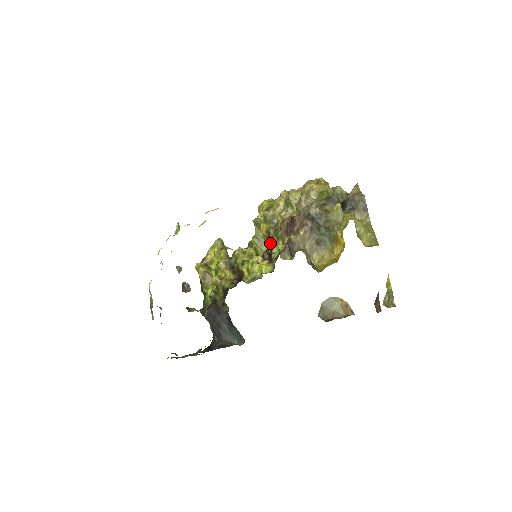
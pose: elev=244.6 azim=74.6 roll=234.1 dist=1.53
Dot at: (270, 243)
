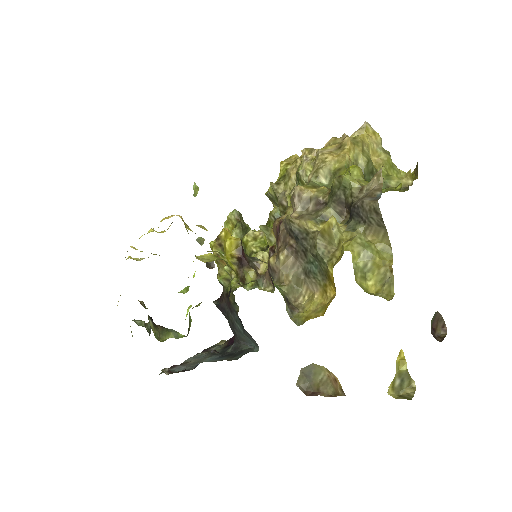
Dot at: (240, 269)
